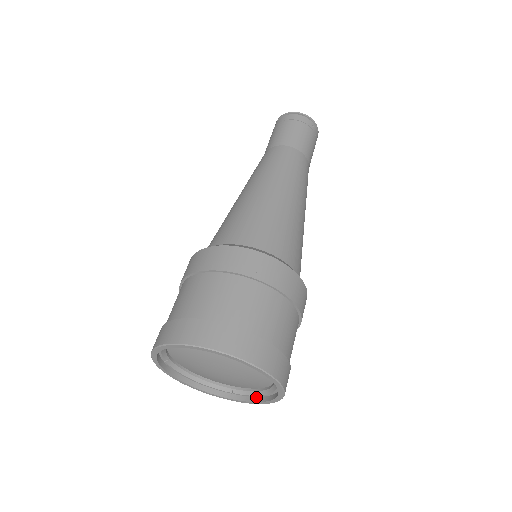
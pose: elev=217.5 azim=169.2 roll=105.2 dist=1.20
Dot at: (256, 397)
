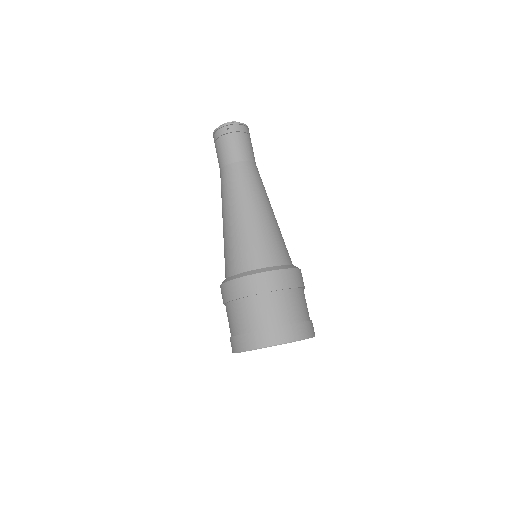
Dot at: occluded
